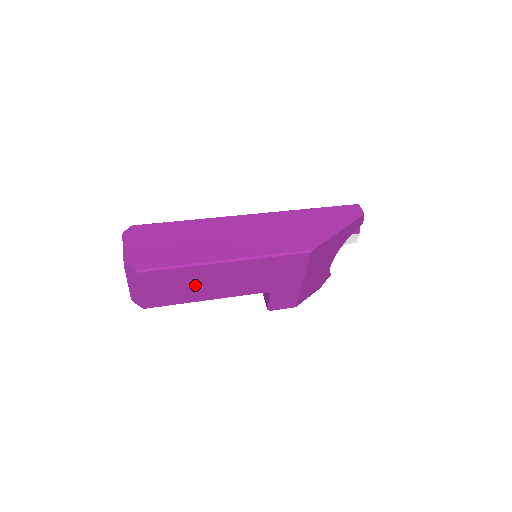
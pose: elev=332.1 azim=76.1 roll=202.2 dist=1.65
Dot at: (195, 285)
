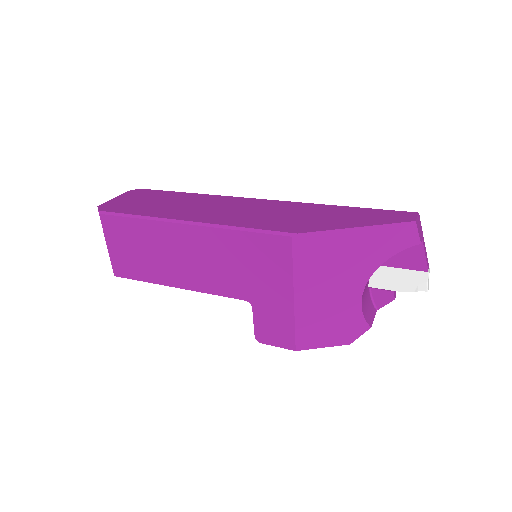
Dot at: (158, 254)
